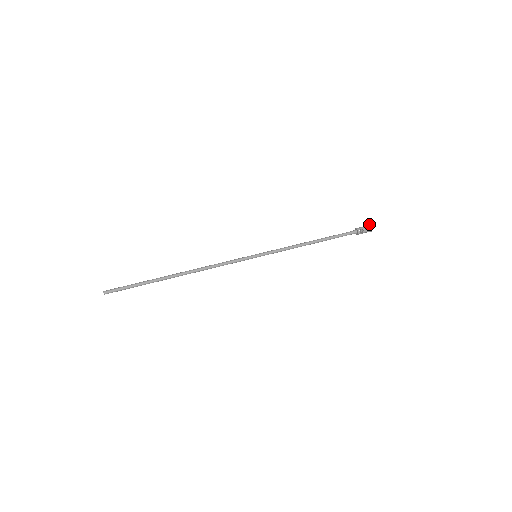
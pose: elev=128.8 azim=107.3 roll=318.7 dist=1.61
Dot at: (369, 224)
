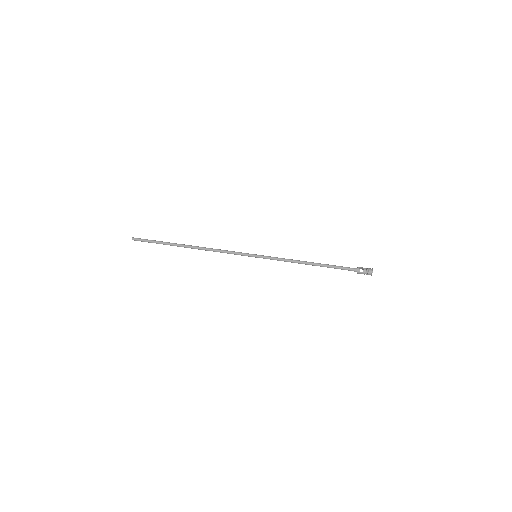
Dot at: (372, 268)
